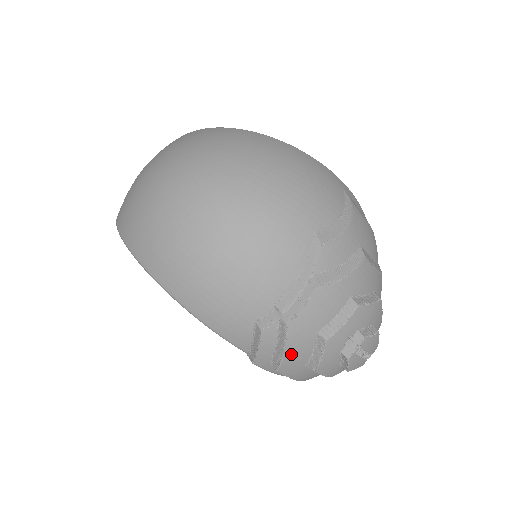
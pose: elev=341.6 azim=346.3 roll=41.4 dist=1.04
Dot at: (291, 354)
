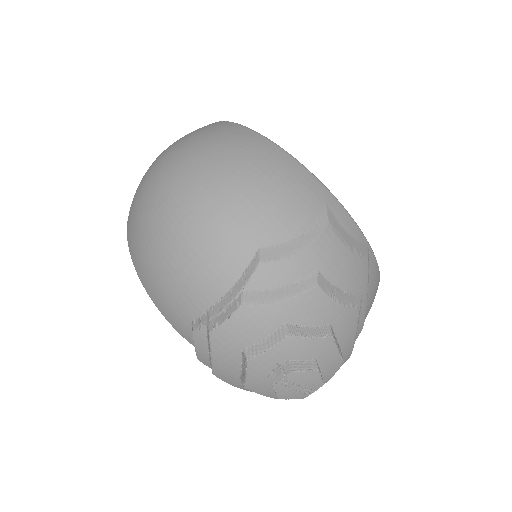
Dot at: (219, 362)
